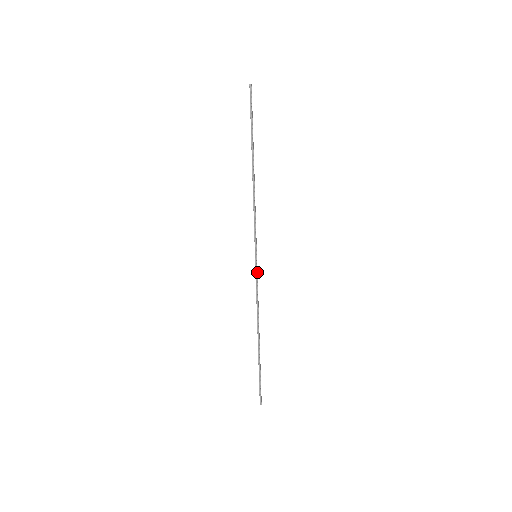
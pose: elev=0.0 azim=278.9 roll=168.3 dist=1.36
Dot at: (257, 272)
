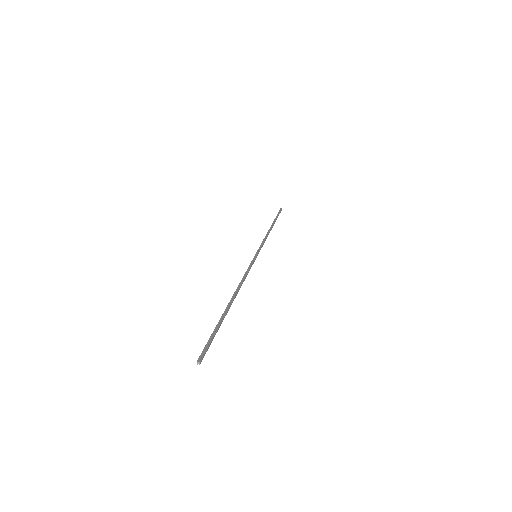
Dot at: occluded
